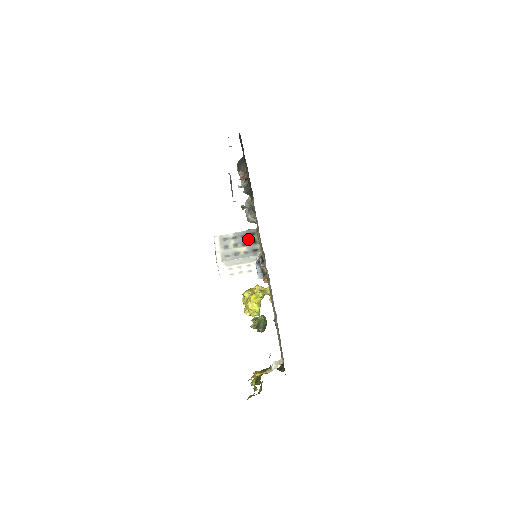
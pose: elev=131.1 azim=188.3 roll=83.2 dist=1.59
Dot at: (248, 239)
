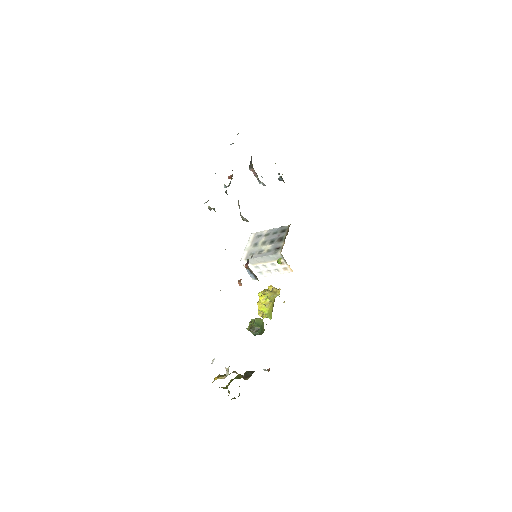
Dot at: (277, 236)
